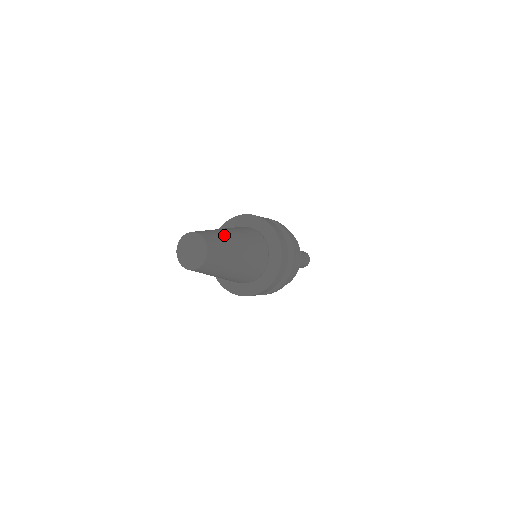
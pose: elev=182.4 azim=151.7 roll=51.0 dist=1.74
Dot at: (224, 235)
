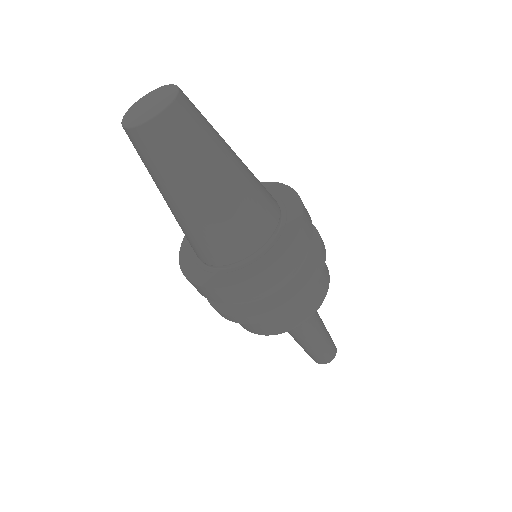
Dot at: occluded
